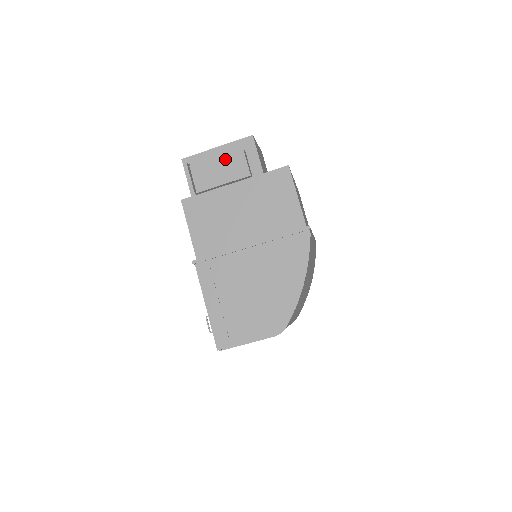
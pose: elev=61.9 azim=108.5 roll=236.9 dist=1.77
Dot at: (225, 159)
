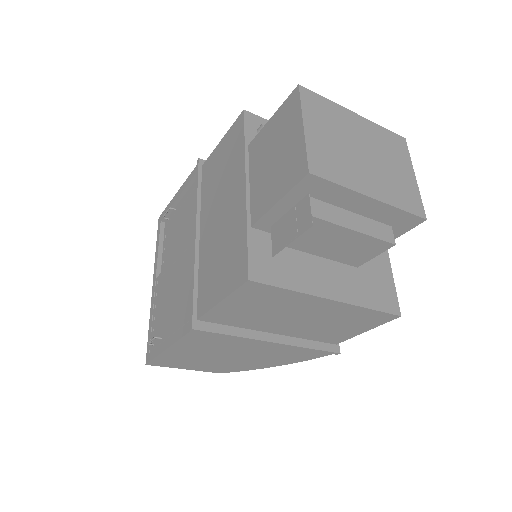
Dot at: (360, 240)
